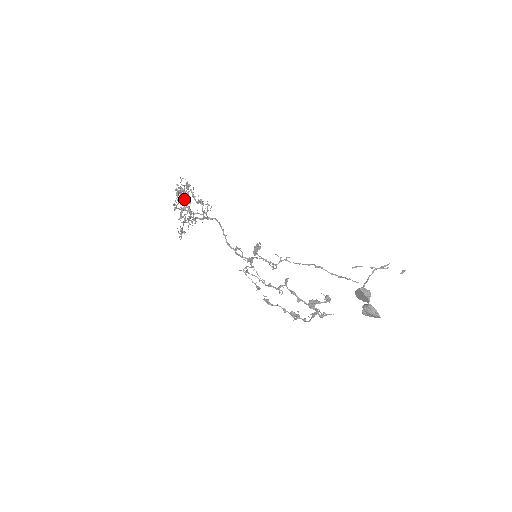
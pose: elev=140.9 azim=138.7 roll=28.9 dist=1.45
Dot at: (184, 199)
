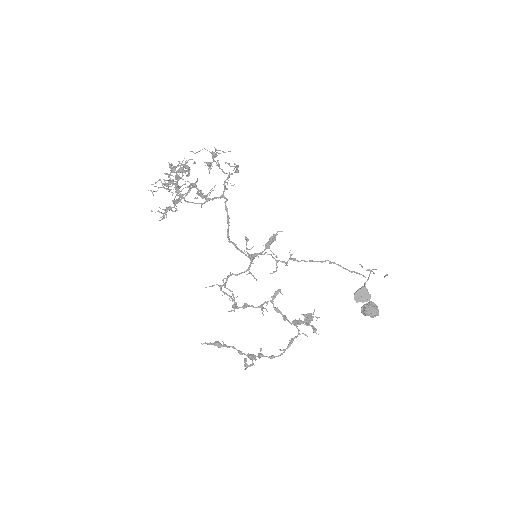
Dot at: (179, 177)
